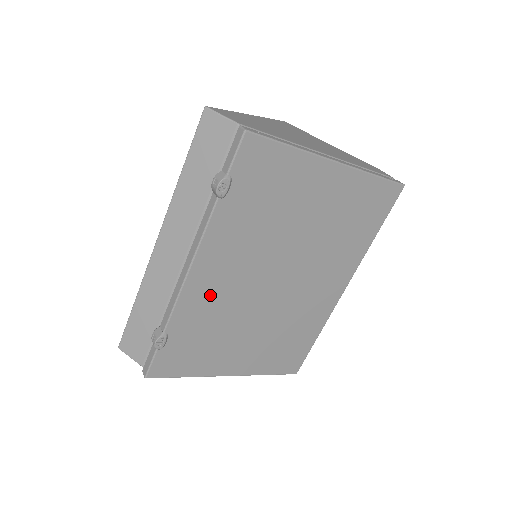
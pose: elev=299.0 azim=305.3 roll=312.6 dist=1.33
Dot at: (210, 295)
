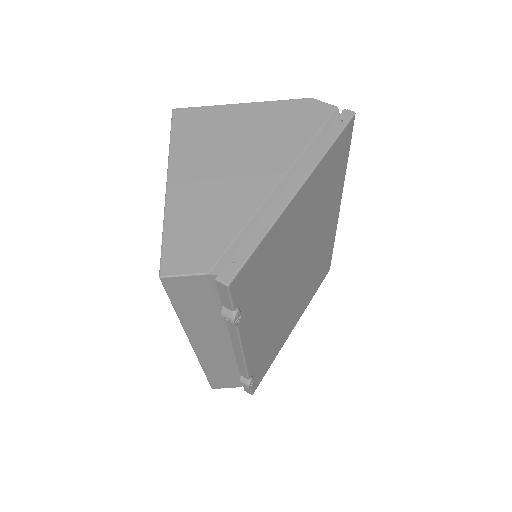
Dot at: (262, 338)
